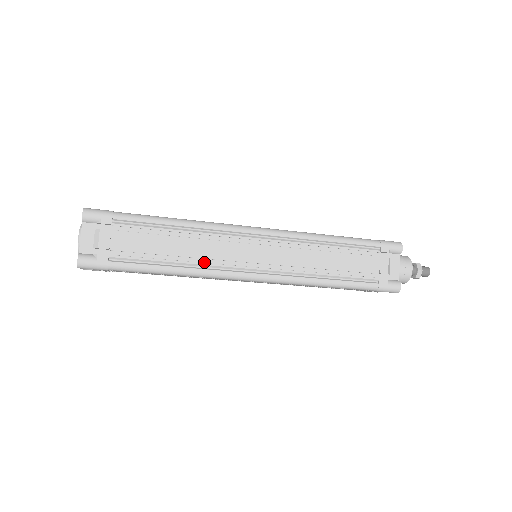
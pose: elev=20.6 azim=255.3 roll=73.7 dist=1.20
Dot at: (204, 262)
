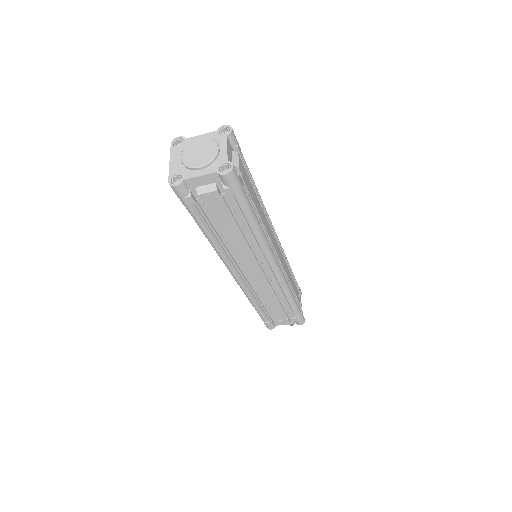
Dot at: occluded
